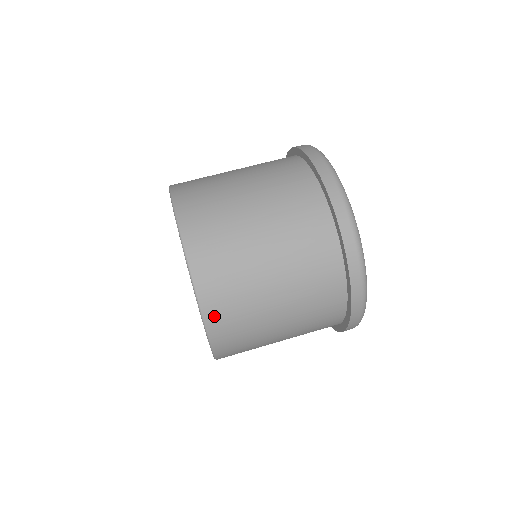
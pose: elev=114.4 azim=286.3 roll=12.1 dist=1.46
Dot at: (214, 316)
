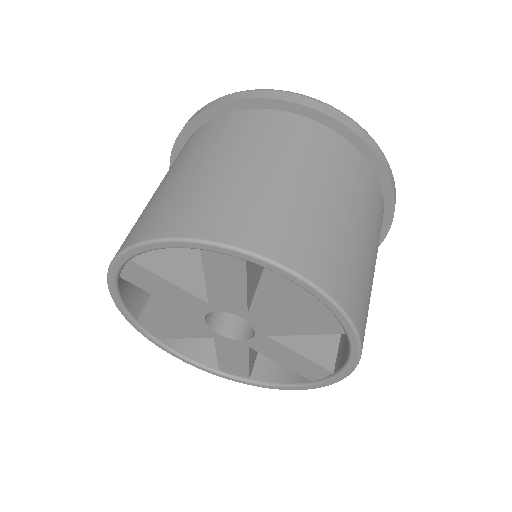
Dot at: (223, 231)
